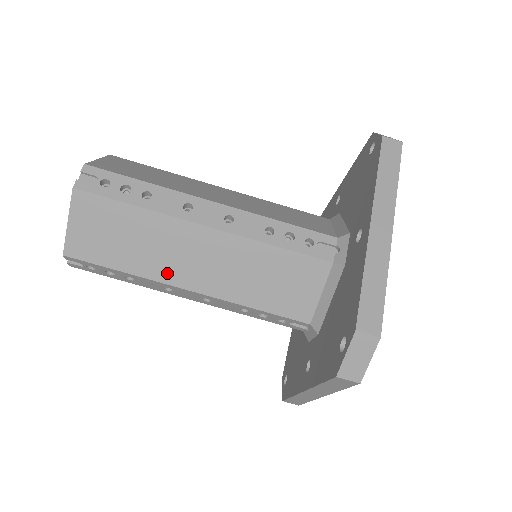
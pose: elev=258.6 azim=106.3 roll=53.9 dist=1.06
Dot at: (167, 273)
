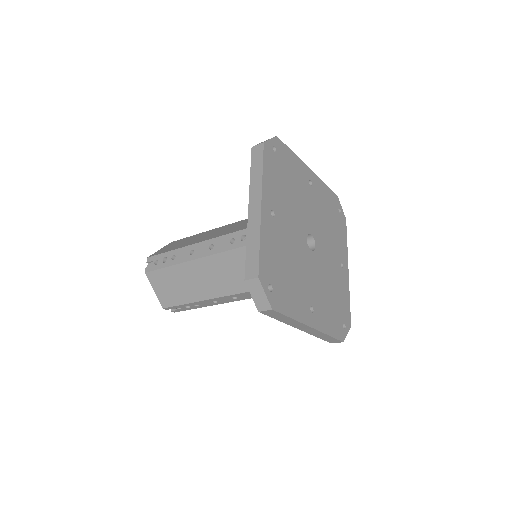
Dot at: (205, 293)
